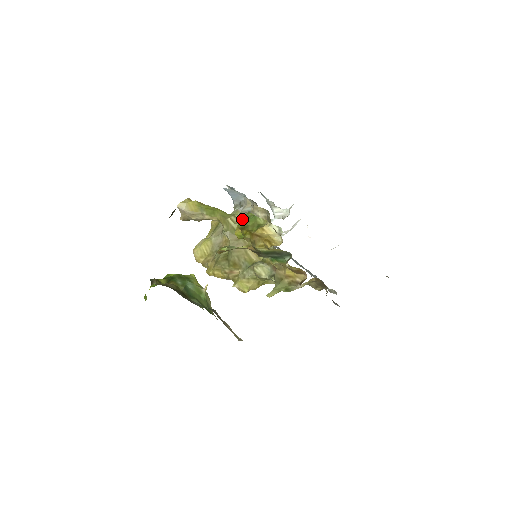
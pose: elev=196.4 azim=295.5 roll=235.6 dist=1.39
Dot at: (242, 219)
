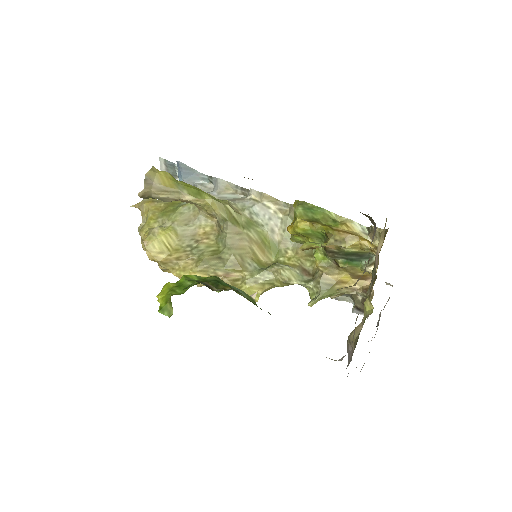
Dot at: (303, 209)
